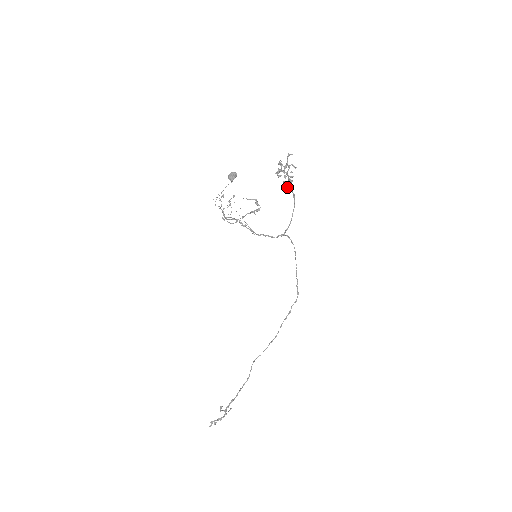
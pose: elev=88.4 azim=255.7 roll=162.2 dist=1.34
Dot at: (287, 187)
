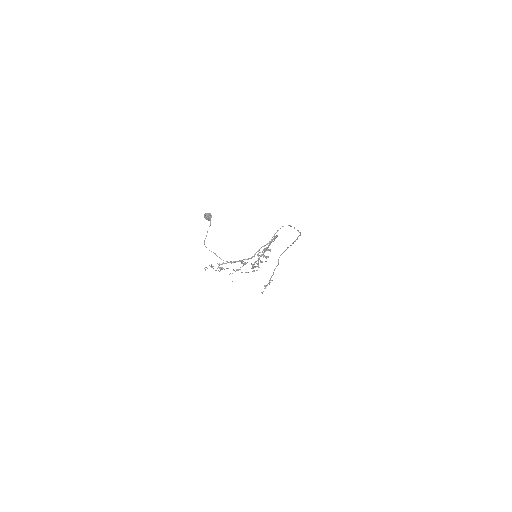
Dot at: (265, 257)
